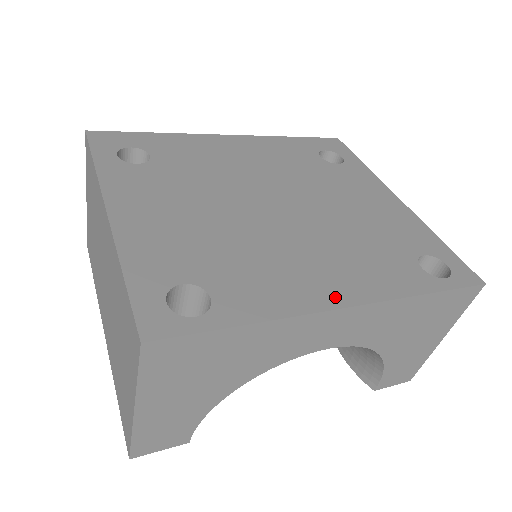
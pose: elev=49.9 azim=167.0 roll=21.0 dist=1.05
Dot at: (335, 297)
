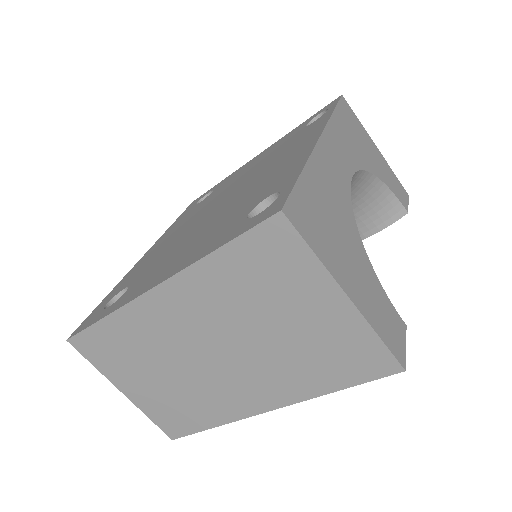
Dot at: (310, 143)
